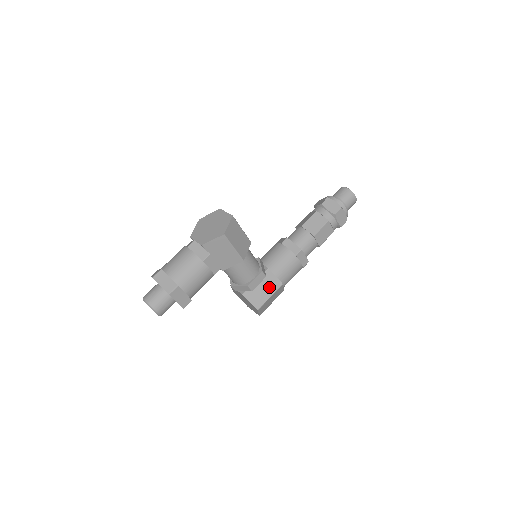
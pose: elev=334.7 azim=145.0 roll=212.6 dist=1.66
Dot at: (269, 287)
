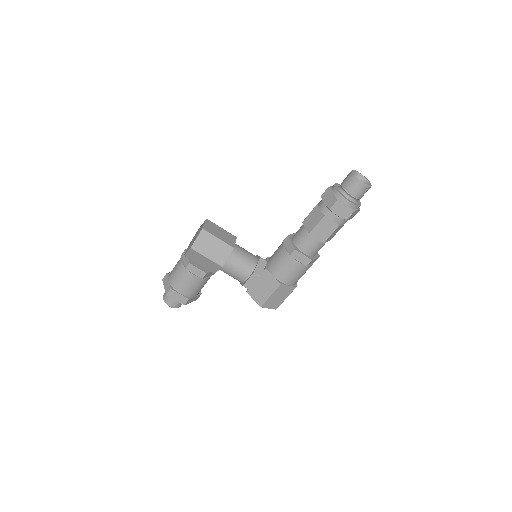
Dot at: (268, 286)
